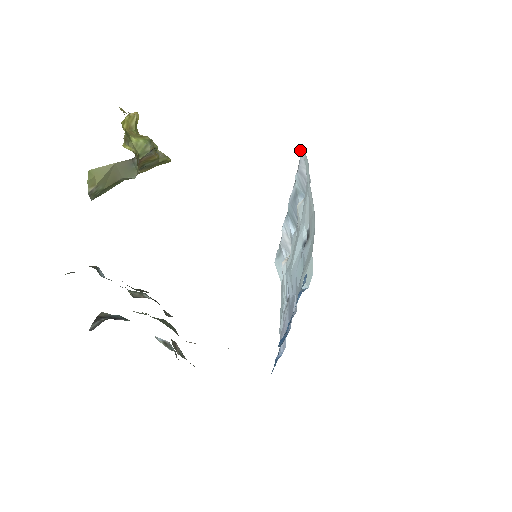
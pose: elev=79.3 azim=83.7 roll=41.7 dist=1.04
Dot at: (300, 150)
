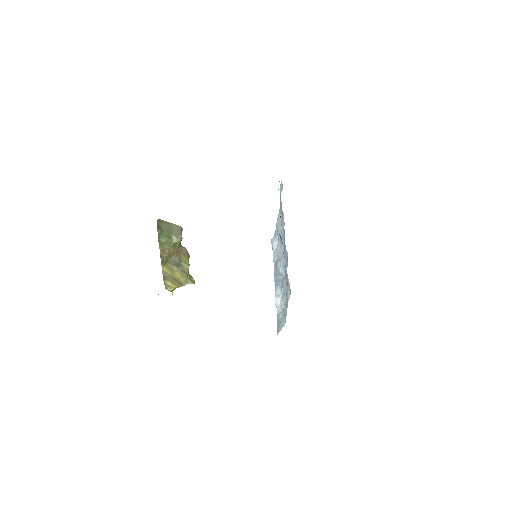
Dot at: (271, 243)
